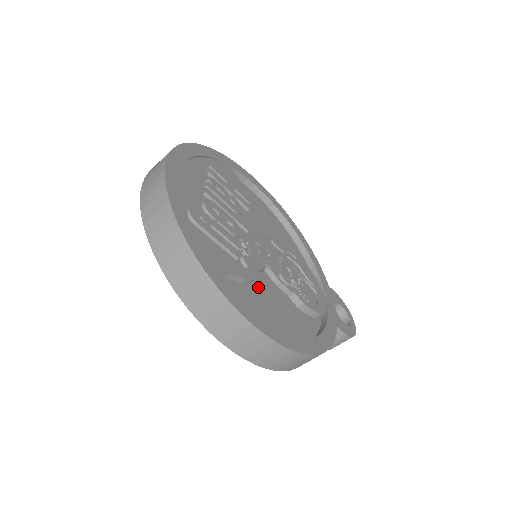
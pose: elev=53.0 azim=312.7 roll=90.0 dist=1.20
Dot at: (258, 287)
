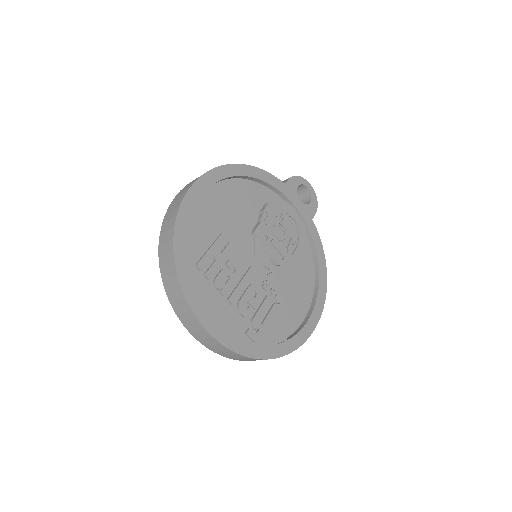
Dot at: (286, 290)
